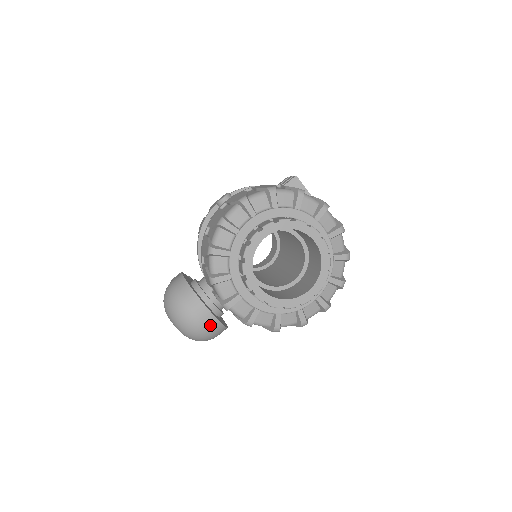
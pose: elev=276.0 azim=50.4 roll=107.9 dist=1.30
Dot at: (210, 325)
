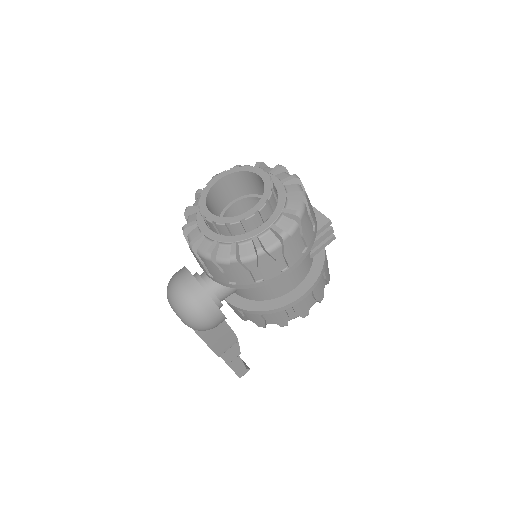
Dot at: (193, 289)
